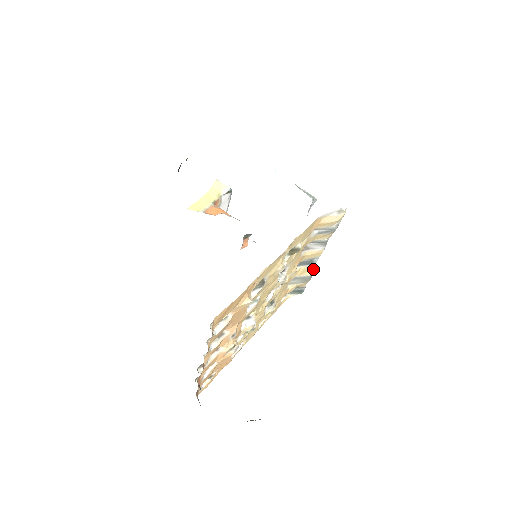
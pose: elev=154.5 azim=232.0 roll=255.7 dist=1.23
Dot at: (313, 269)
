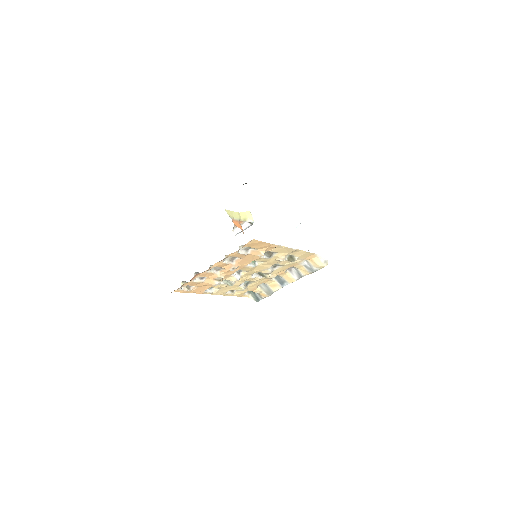
Dot at: occluded
